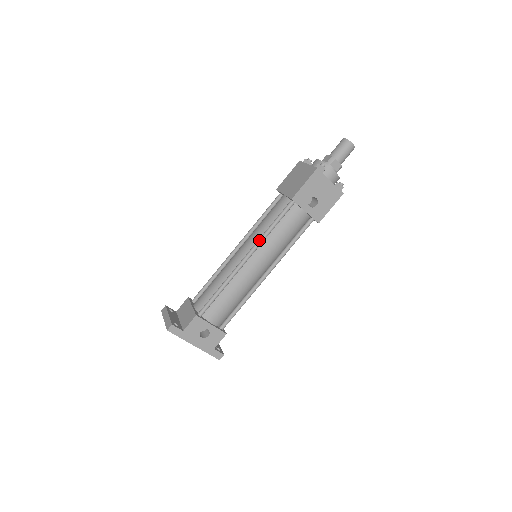
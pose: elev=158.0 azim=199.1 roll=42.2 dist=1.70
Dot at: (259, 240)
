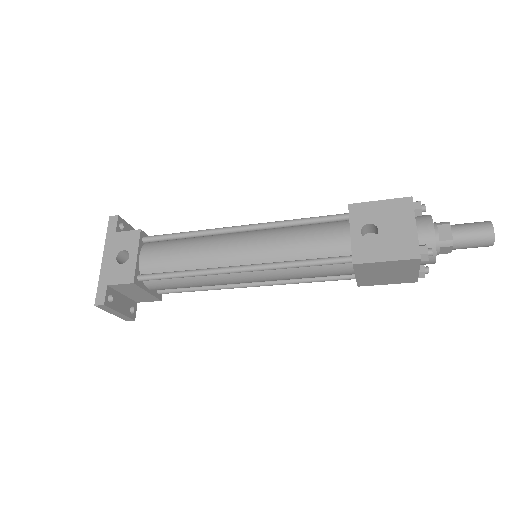
Dot at: occluded
